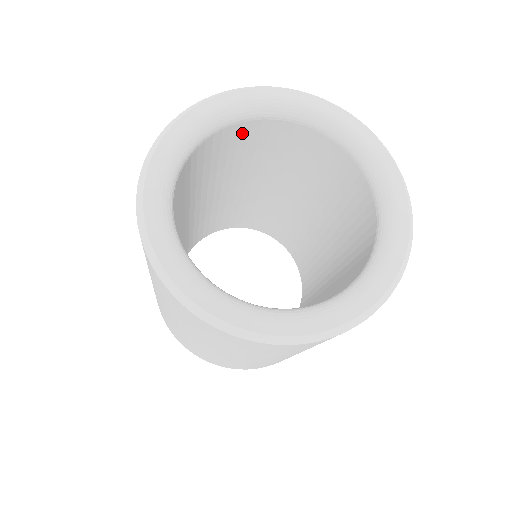
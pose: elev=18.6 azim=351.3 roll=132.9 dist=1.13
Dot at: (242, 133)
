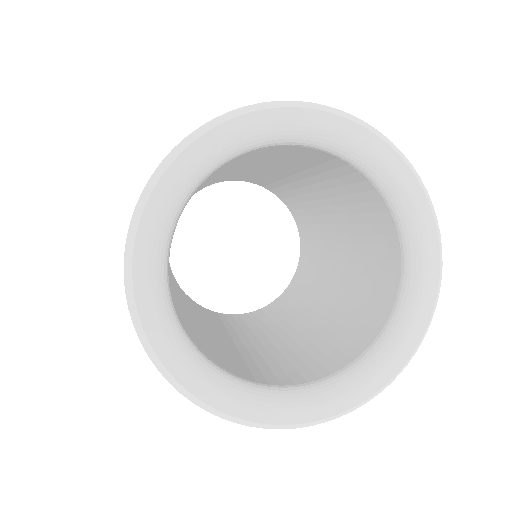
Dot at: (352, 176)
